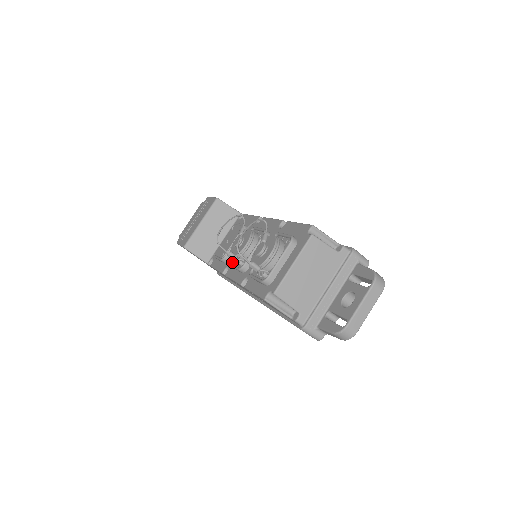
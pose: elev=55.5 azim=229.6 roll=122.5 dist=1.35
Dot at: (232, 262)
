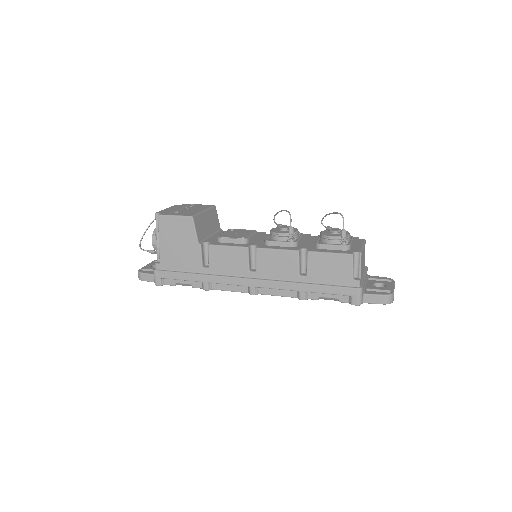
Dot at: (268, 241)
